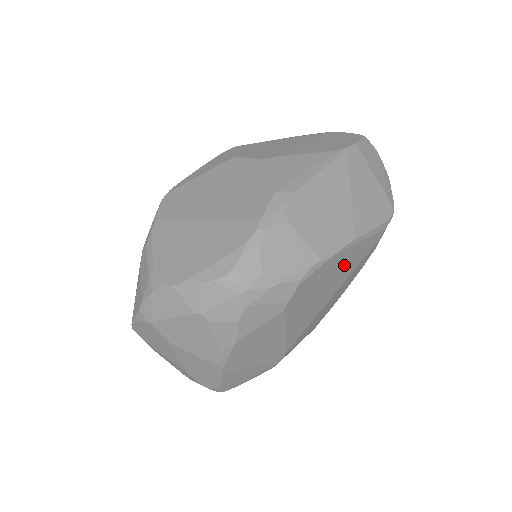
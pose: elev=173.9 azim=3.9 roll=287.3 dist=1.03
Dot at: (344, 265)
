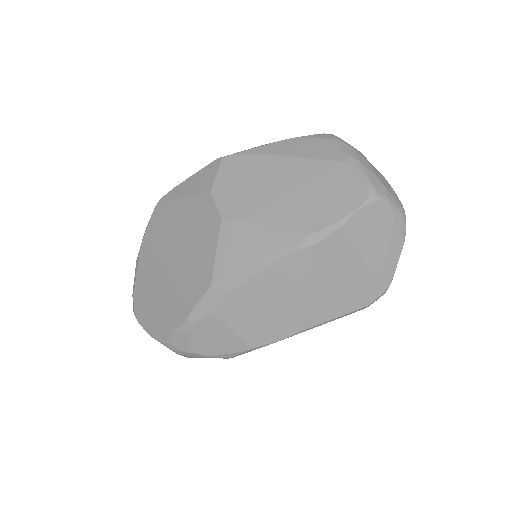
Dot at: occluded
